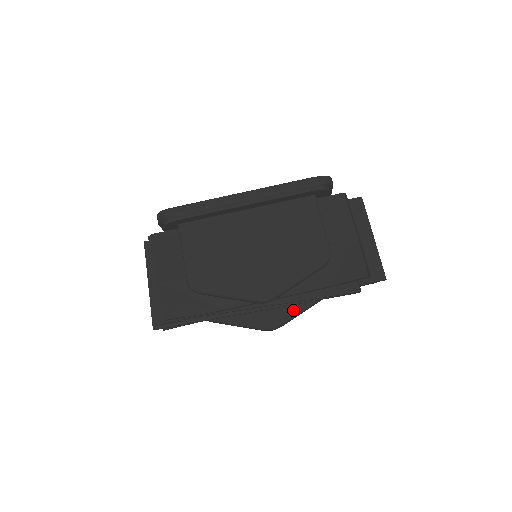
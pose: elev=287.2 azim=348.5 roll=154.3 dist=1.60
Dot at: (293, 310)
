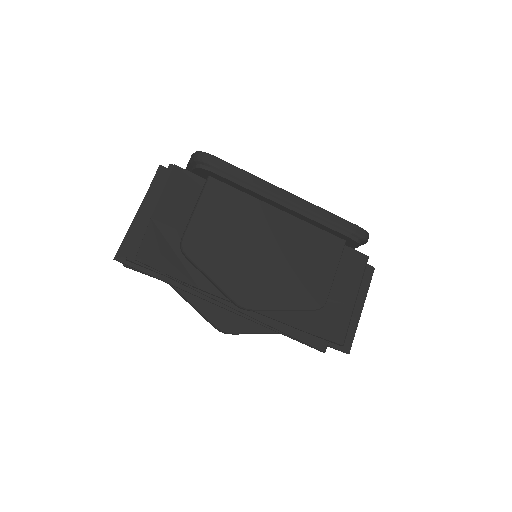
Dot at: (253, 327)
